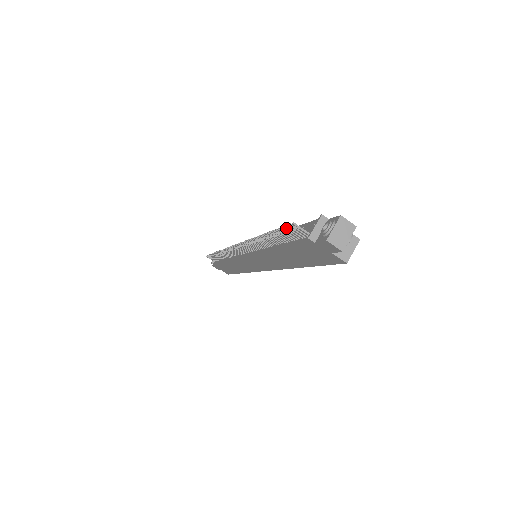
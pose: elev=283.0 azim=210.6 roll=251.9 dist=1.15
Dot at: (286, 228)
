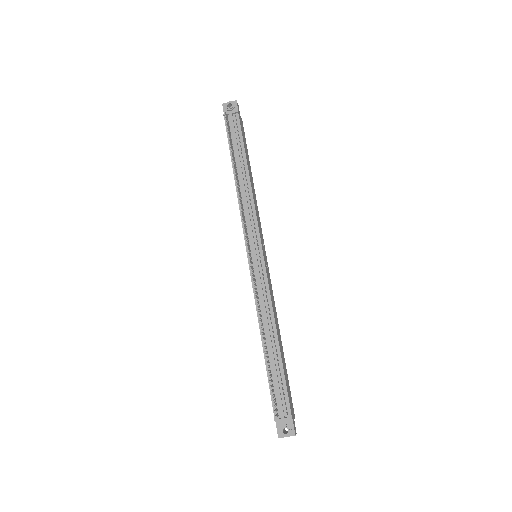
Dot at: (273, 401)
